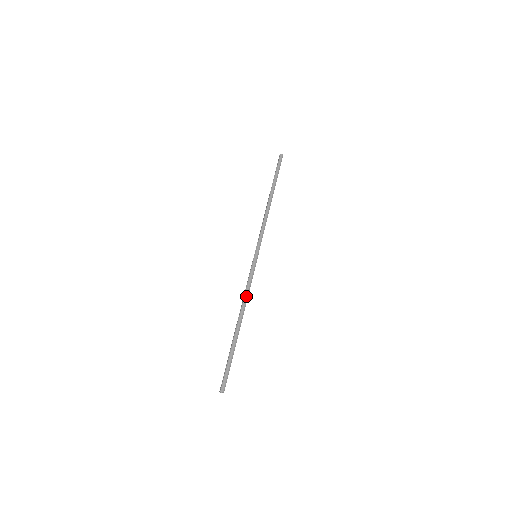
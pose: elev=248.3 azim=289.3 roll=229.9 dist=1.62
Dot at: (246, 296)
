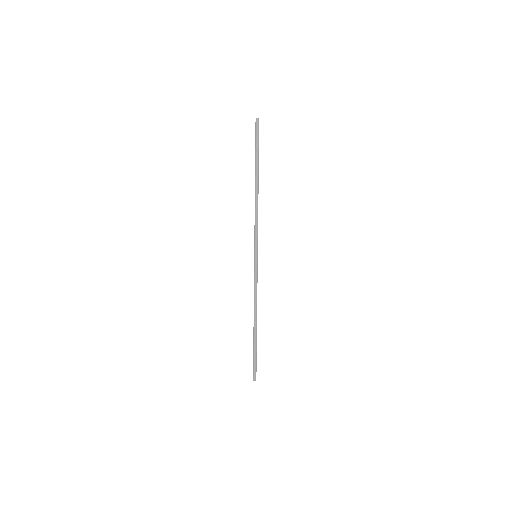
Dot at: (255, 300)
